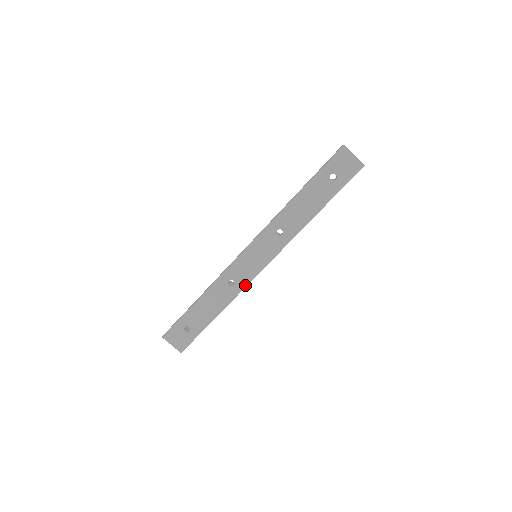
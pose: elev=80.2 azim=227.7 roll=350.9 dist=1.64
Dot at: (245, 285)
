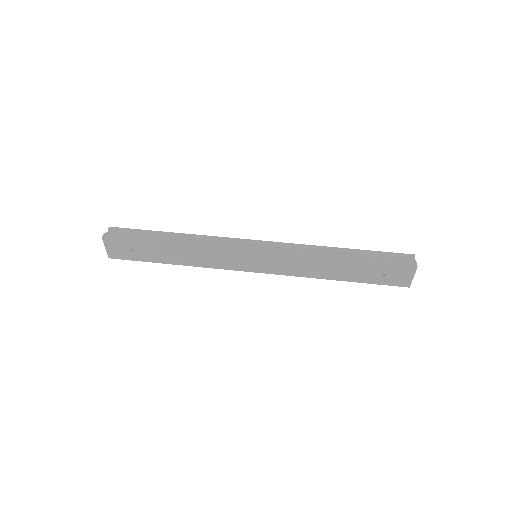
Dot at: (224, 268)
